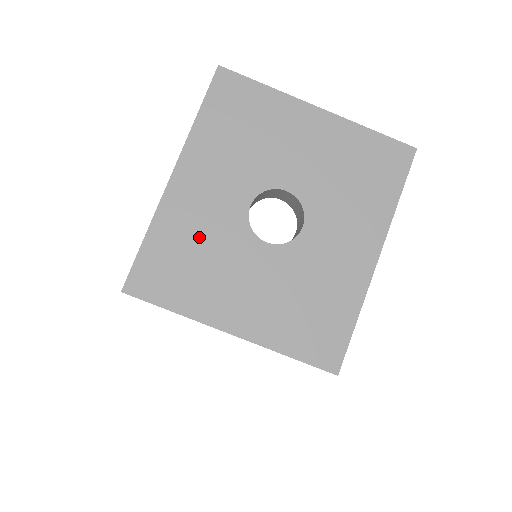
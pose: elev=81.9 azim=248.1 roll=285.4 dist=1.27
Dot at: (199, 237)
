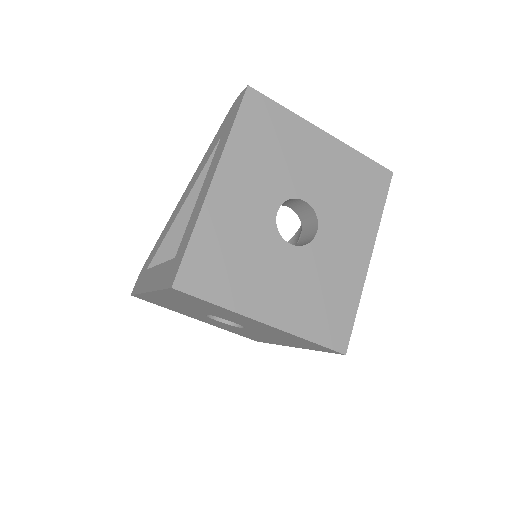
Dot at: (237, 238)
